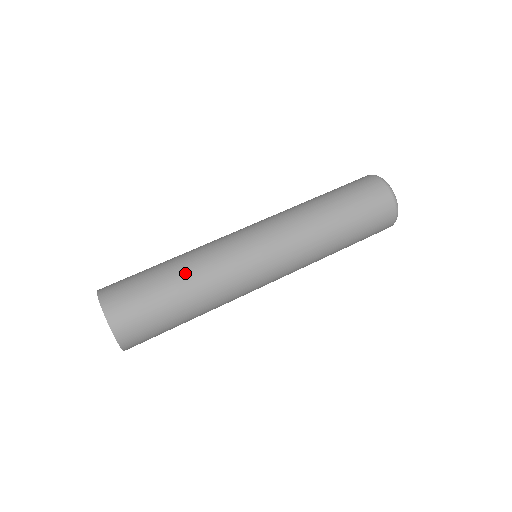
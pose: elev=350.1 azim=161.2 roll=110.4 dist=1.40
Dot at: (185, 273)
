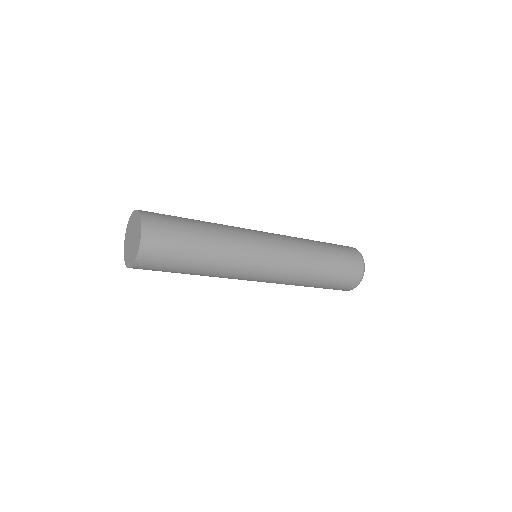
Dot at: (210, 227)
